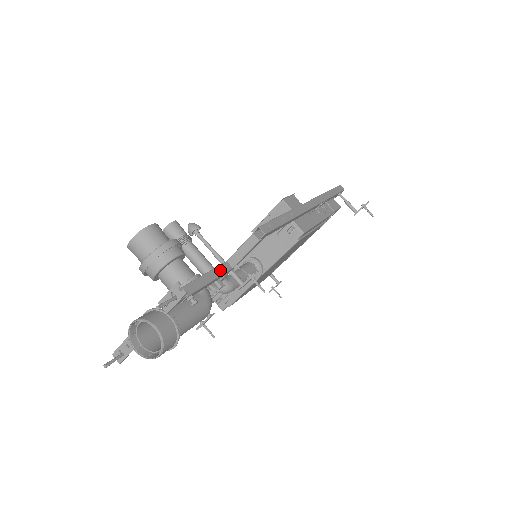
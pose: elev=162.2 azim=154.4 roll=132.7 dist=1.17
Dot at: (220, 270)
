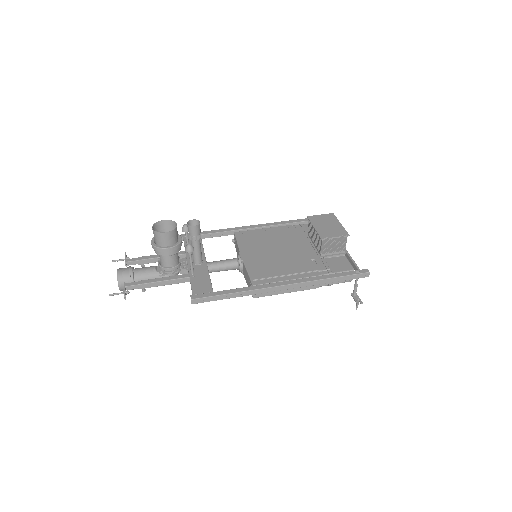
Dot at: (178, 281)
